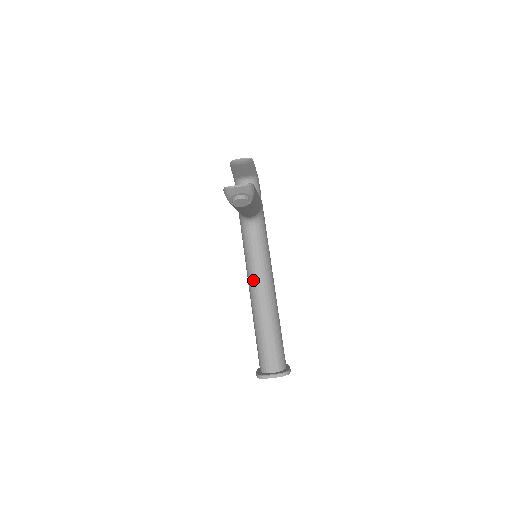
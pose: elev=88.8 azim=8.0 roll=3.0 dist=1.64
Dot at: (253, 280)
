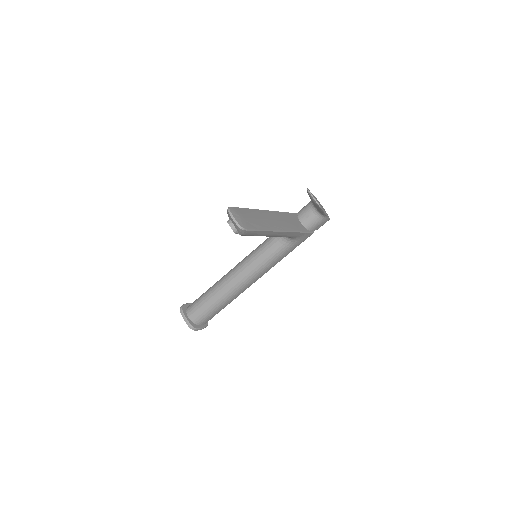
Dot at: (242, 264)
